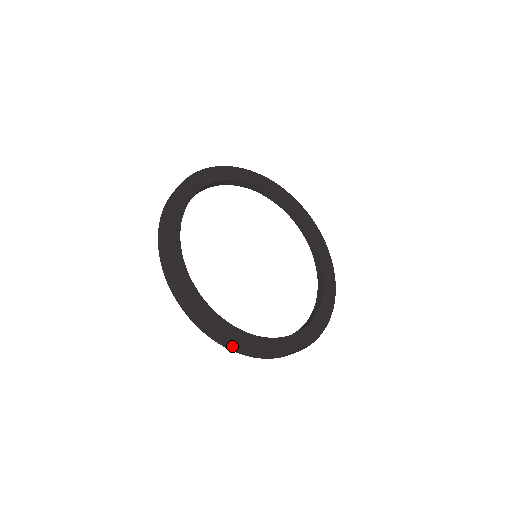
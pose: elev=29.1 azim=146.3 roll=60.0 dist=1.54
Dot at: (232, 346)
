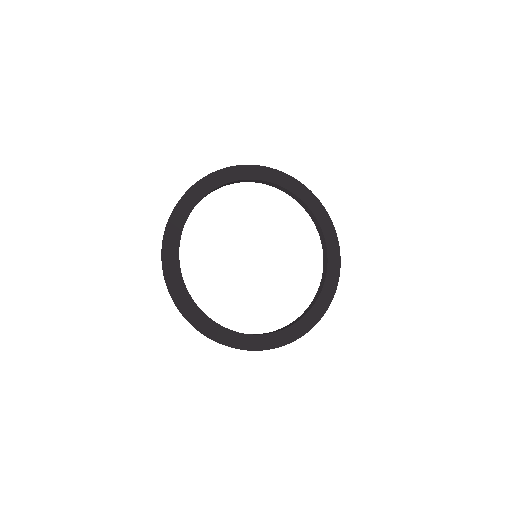
Dot at: (171, 295)
